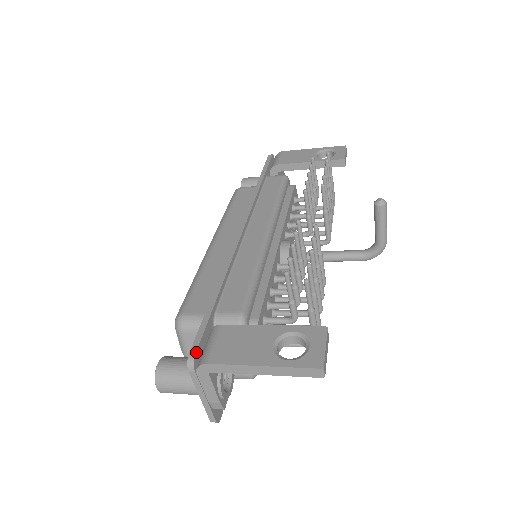
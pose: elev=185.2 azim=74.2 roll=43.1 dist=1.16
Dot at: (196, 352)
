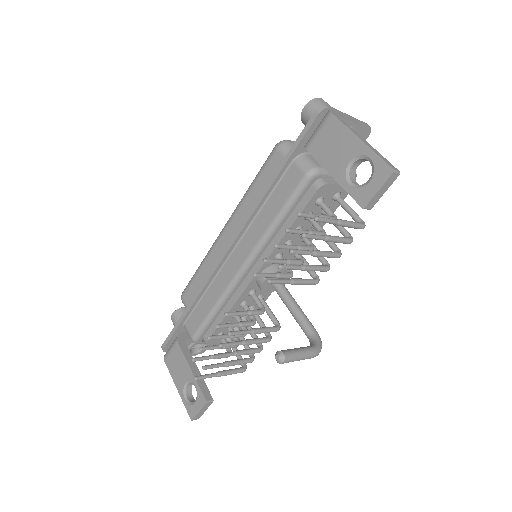
Dot at: (164, 347)
